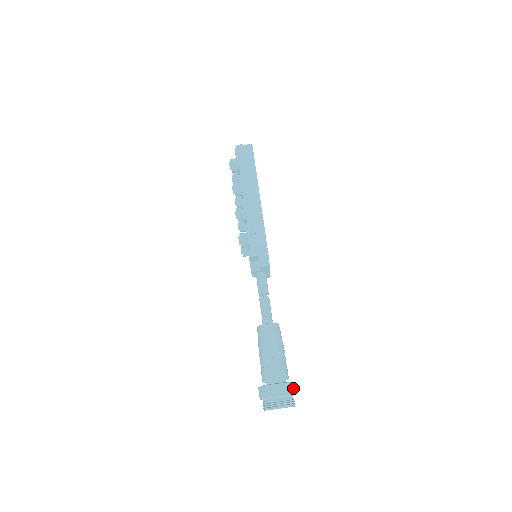
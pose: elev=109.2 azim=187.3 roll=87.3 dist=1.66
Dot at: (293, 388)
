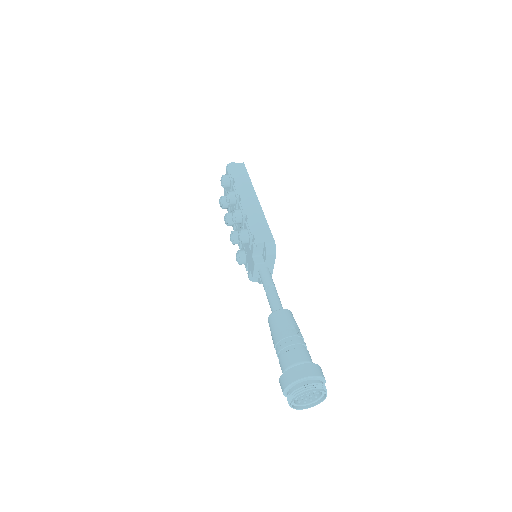
Dot at: (322, 373)
